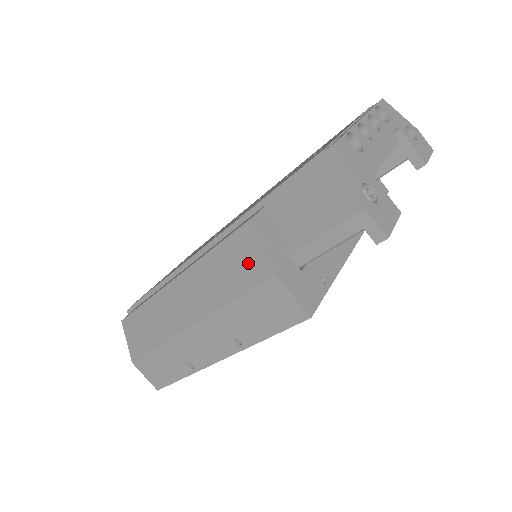
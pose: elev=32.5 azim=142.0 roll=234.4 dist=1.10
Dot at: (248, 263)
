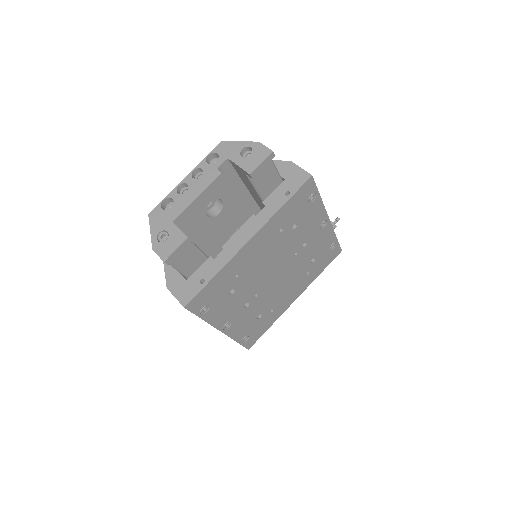
Dot at: occluded
